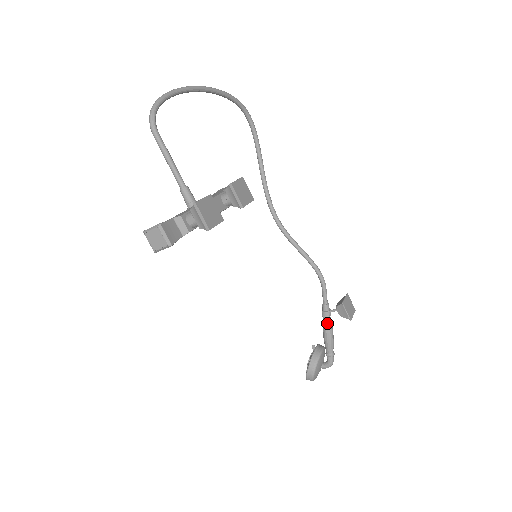
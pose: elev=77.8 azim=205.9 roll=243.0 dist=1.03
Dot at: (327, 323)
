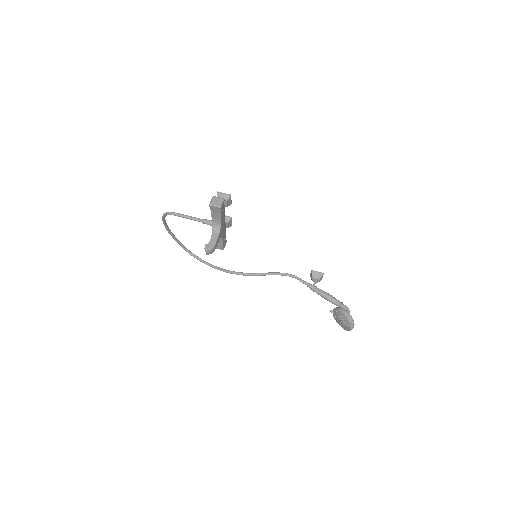
Dot at: (320, 290)
